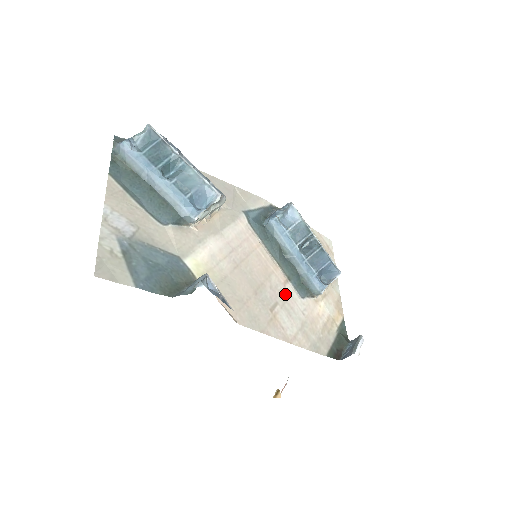
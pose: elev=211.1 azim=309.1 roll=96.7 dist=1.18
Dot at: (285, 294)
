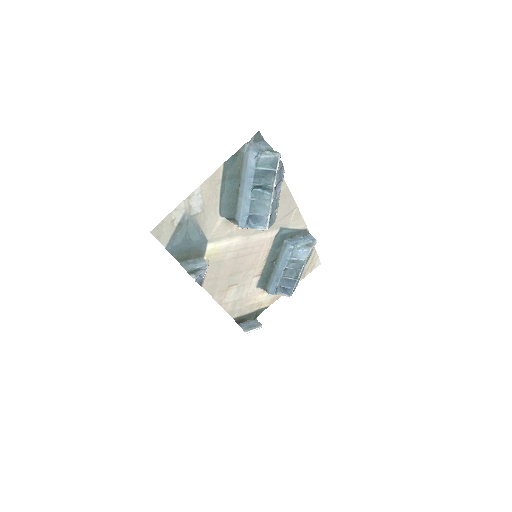
Dot at: (248, 281)
